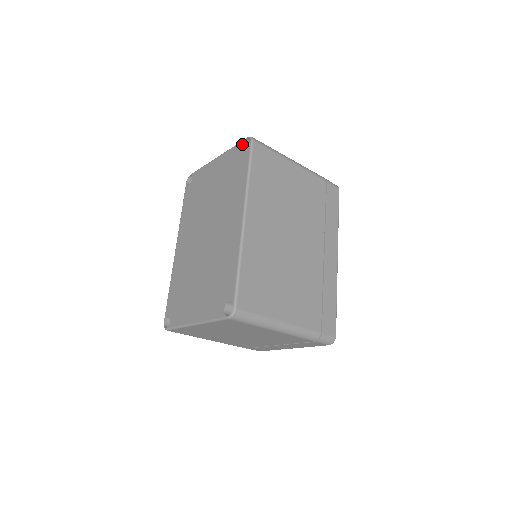
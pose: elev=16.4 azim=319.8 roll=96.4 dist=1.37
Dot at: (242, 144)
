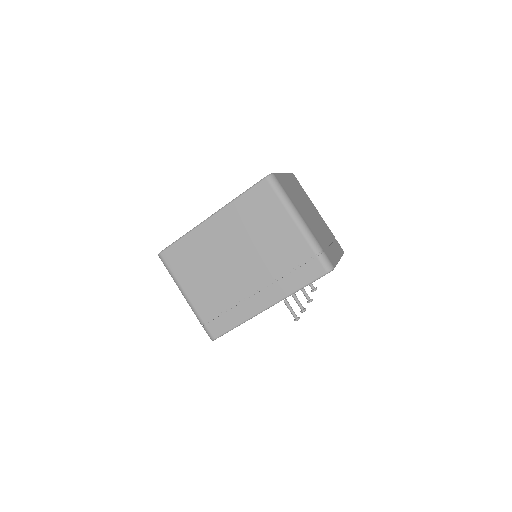
Dot at: occluded
